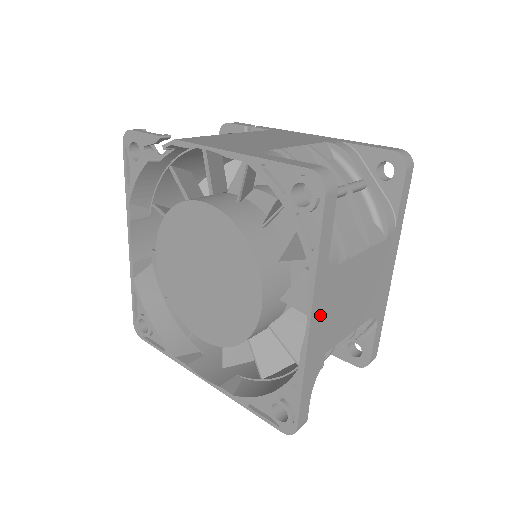
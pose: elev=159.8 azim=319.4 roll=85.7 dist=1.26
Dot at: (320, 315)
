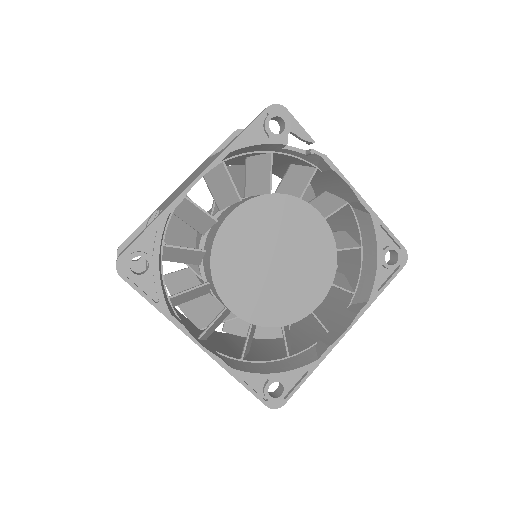
Dot at: (342, 328)
